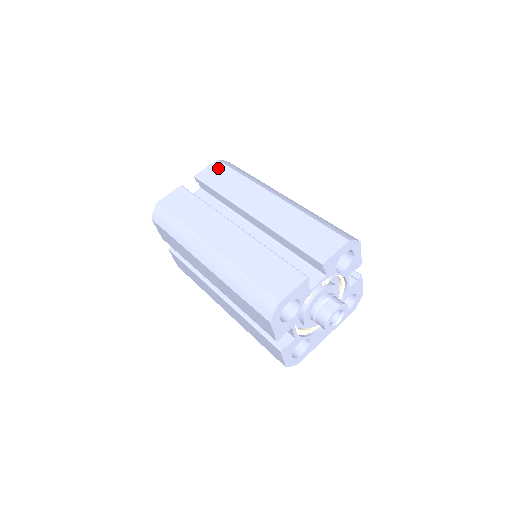
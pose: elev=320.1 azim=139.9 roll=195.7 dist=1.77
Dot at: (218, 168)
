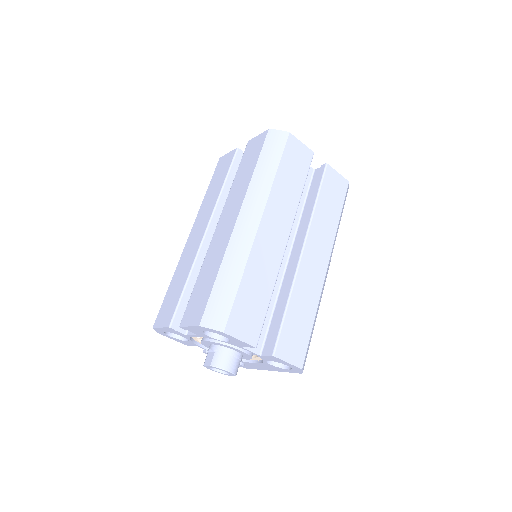
Dot at: (259, 143)
